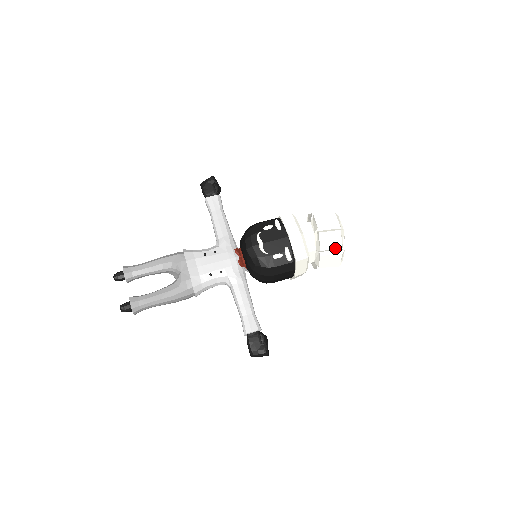
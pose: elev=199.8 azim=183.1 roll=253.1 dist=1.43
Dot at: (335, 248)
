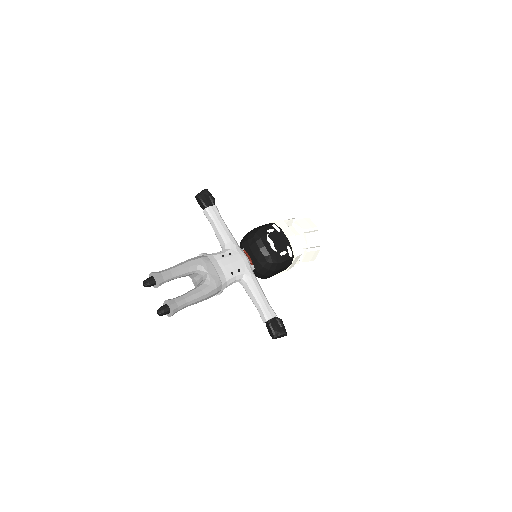
Dot at: (317, 245)
